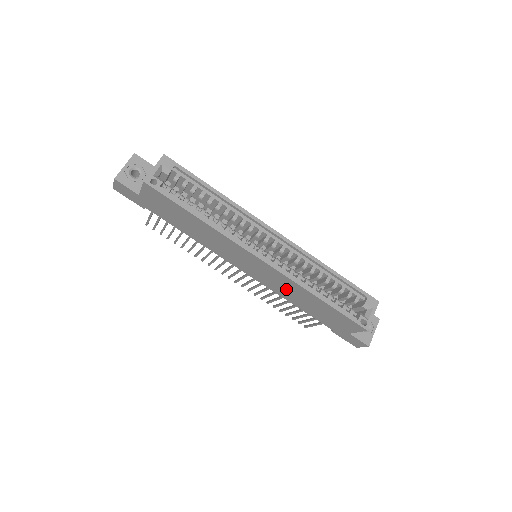
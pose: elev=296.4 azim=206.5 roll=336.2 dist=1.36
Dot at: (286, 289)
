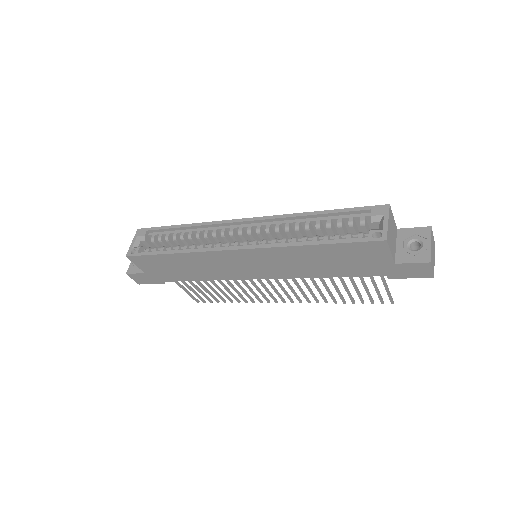
Dot at: (291, 264)
